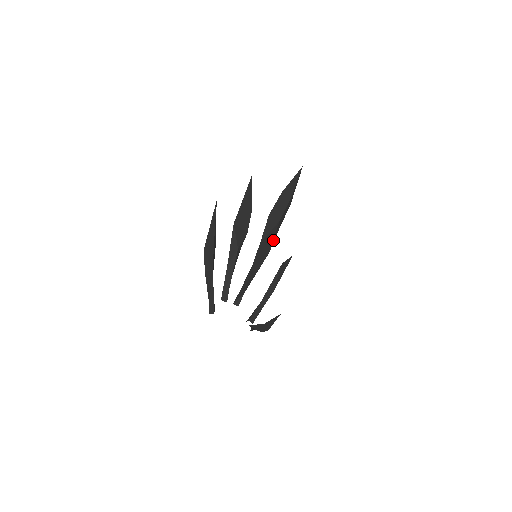
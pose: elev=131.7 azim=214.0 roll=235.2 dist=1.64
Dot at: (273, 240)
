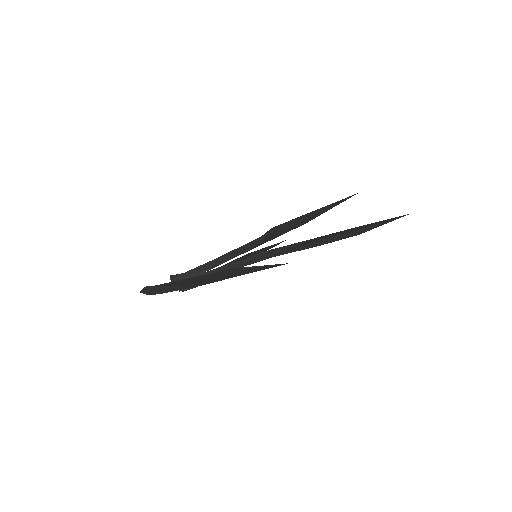
Dot at: occluded
